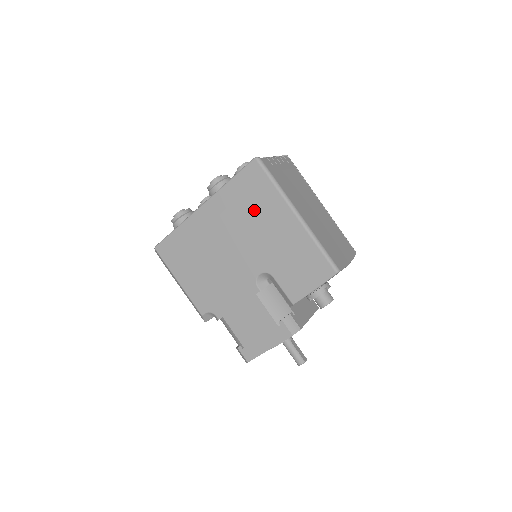
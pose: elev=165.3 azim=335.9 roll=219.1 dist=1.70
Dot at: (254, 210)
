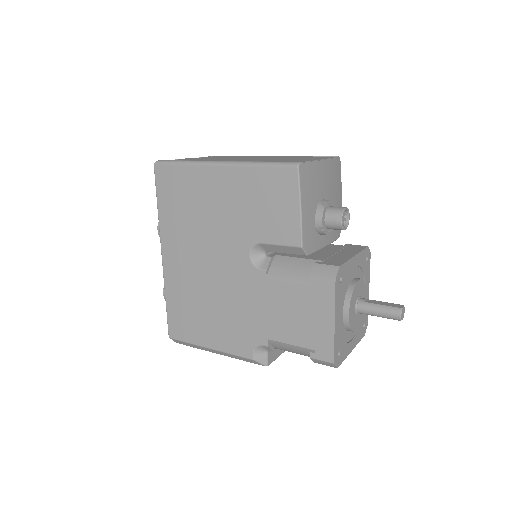
Dot at: (192, 205)
